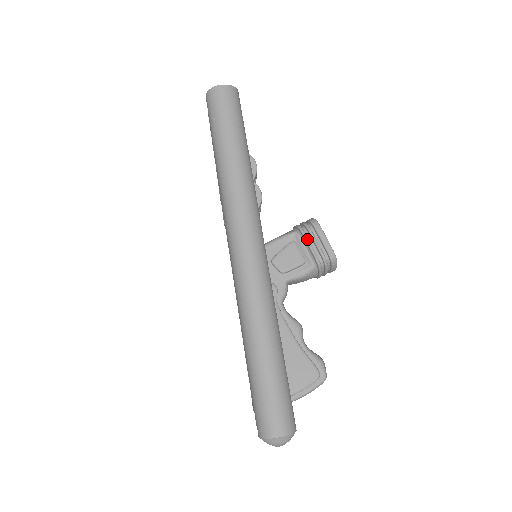
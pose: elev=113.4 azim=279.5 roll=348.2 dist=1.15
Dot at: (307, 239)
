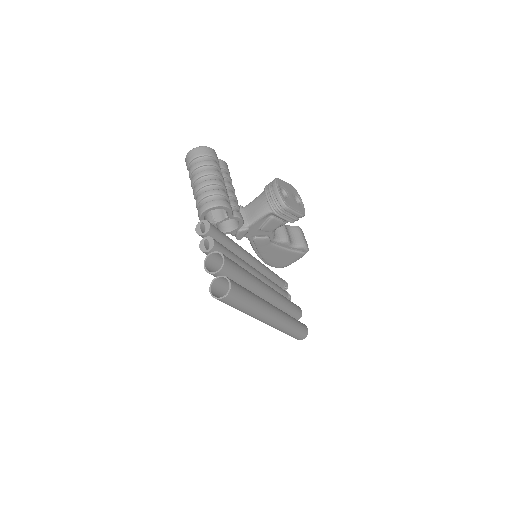
Dot at: (282, 218)
